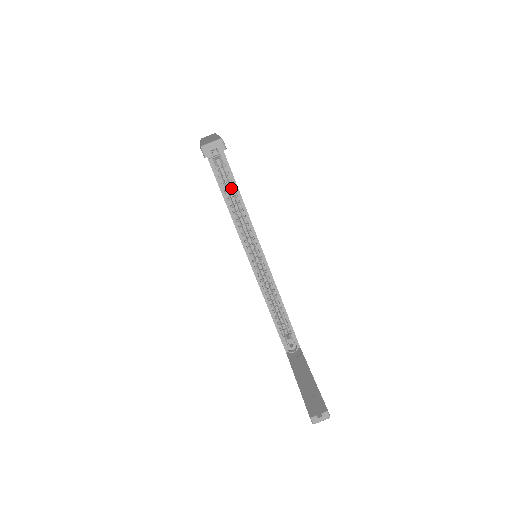
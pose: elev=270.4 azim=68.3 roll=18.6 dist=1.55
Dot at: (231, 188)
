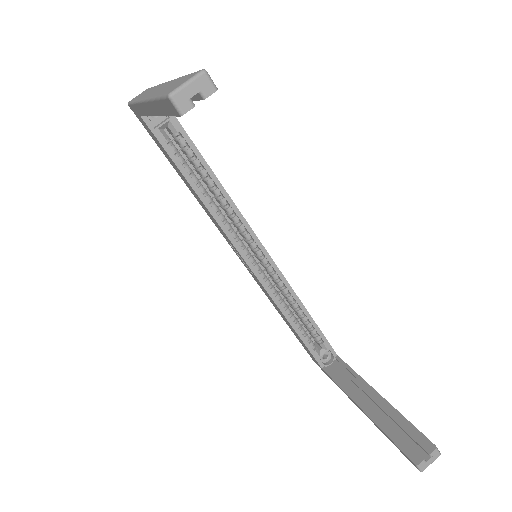
Dot at: (196, 168)
